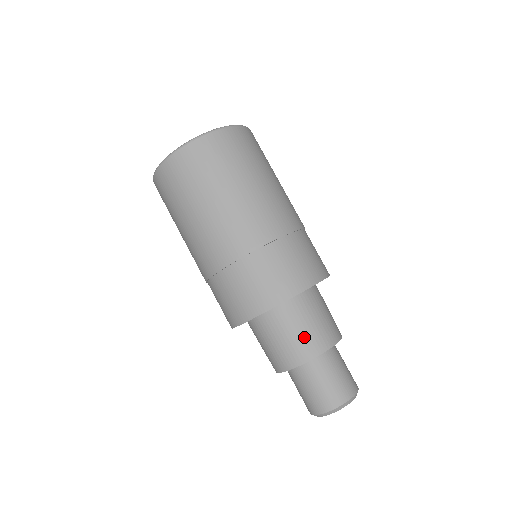
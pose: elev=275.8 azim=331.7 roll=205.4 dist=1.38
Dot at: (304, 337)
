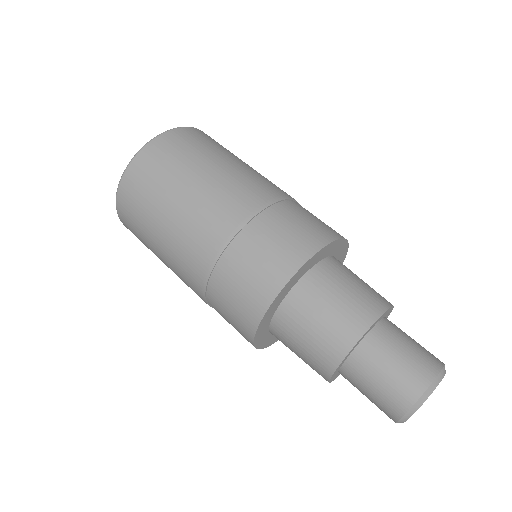
Dot at: (367, 288)
